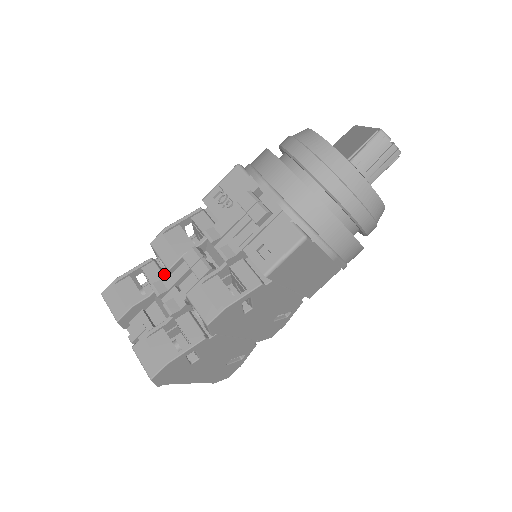
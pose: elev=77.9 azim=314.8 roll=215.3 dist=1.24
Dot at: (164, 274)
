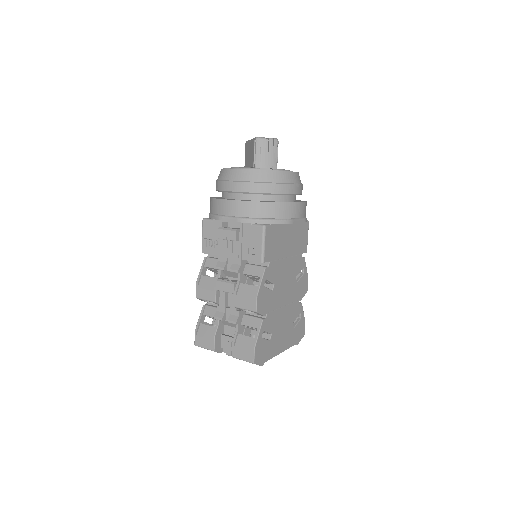
Dot at: occluded
